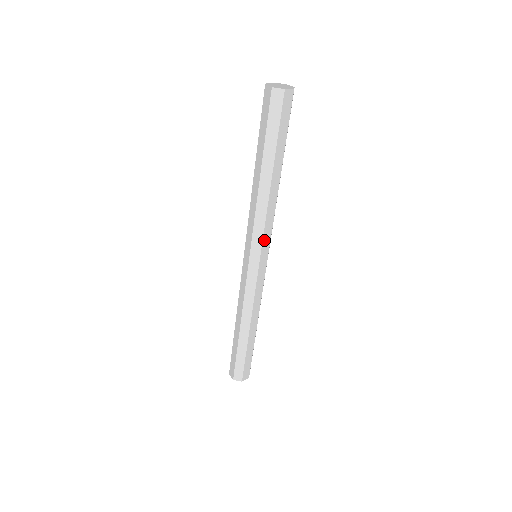
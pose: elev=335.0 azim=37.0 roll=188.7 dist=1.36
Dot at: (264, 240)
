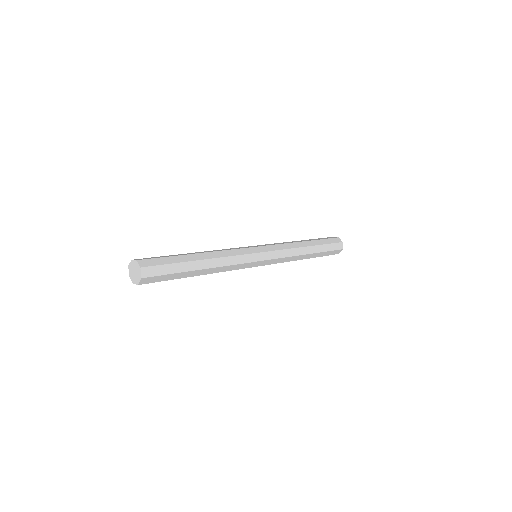
Dot at: (247, 261)
